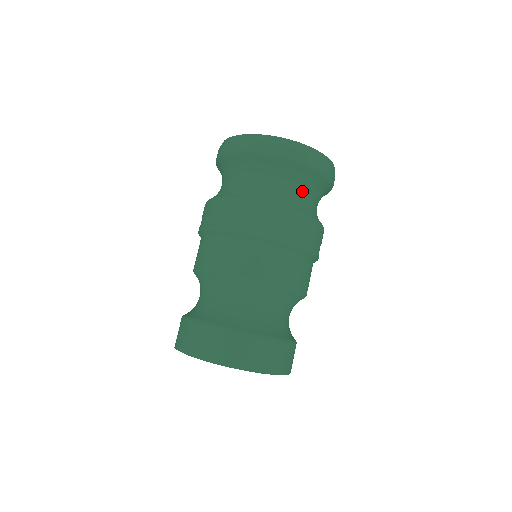
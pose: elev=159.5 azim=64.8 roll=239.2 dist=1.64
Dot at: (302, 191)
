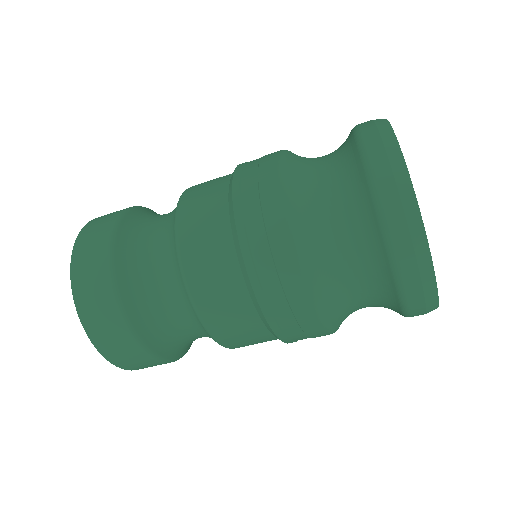
Dot at: (360, 286)
